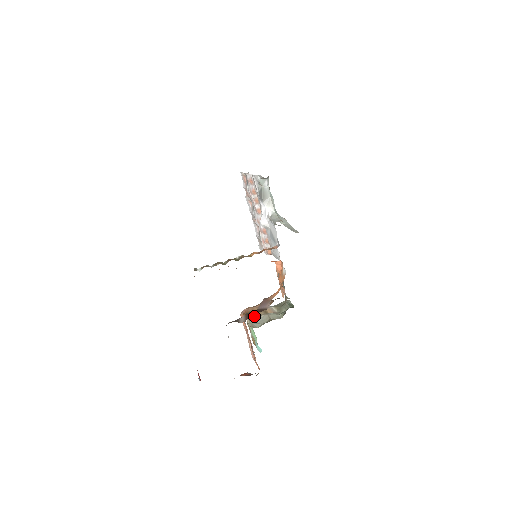
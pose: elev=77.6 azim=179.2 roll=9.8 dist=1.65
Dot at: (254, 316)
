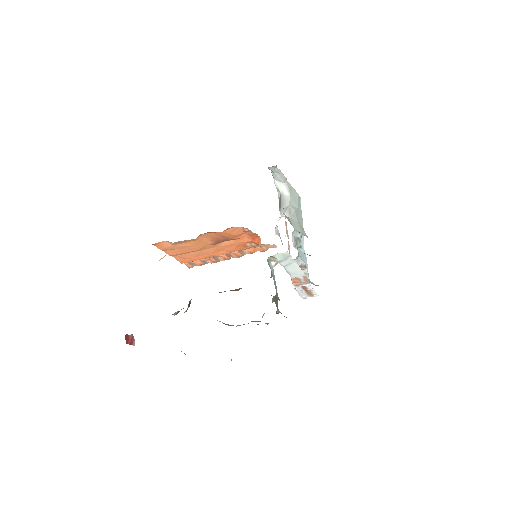
Dot at: occluded
